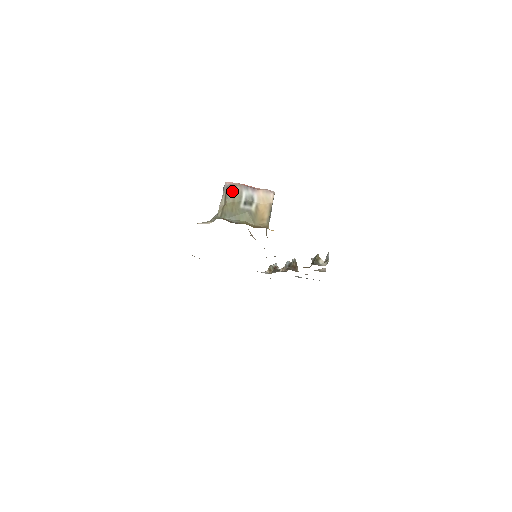
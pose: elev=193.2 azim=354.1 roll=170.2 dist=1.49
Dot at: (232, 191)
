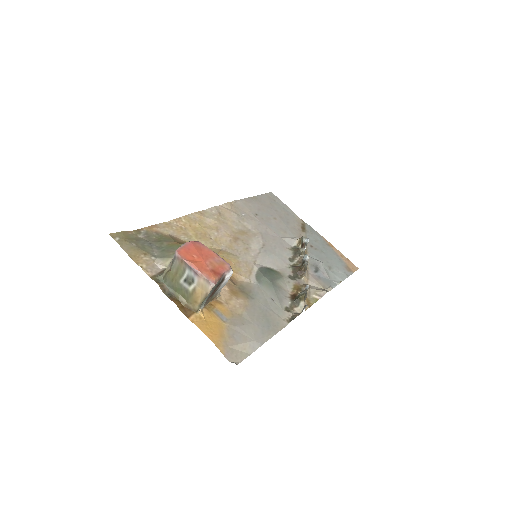
Dot at: (177, 264)
